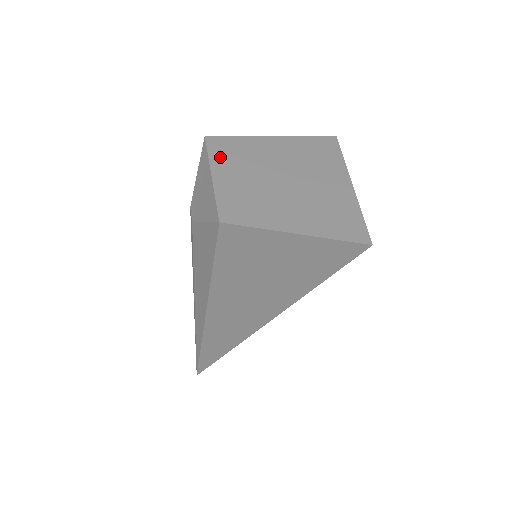
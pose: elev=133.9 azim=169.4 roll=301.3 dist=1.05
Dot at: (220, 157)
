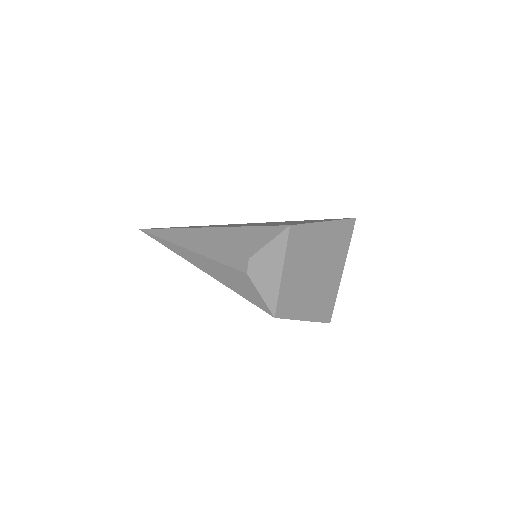
Dot at: (292, 251)
